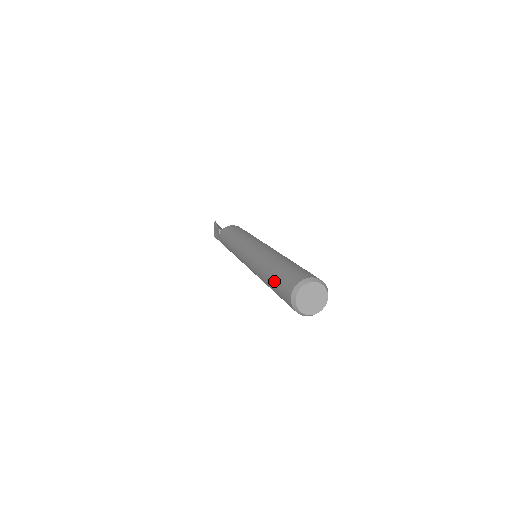
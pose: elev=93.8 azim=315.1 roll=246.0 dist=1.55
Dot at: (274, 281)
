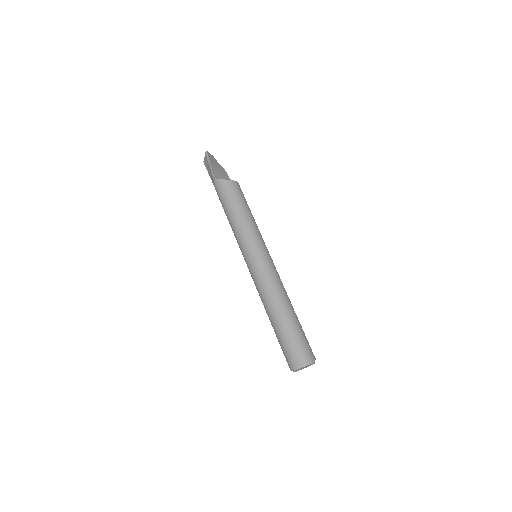
Dot at: (278, 336)
